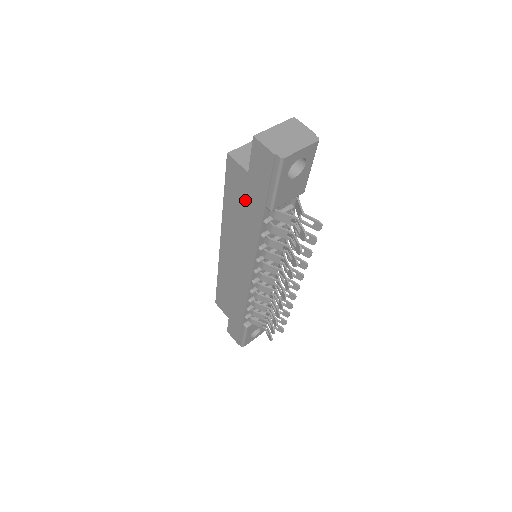
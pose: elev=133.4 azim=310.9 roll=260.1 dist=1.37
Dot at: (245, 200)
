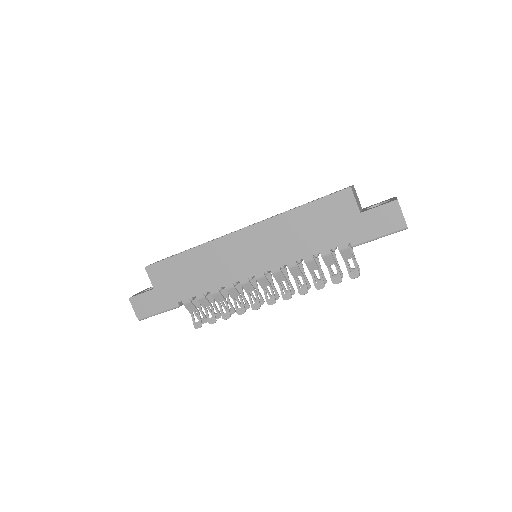
Dot at: (331, 225)
